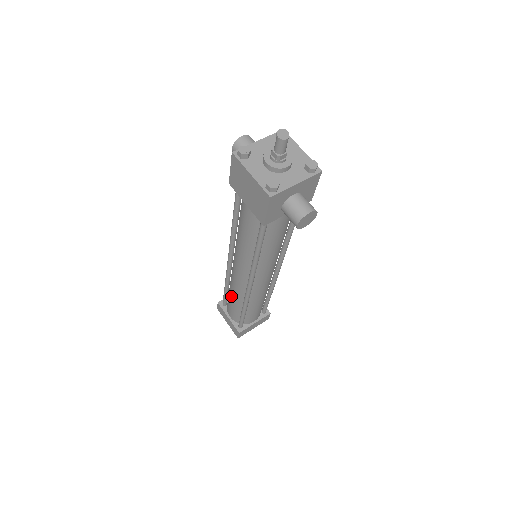
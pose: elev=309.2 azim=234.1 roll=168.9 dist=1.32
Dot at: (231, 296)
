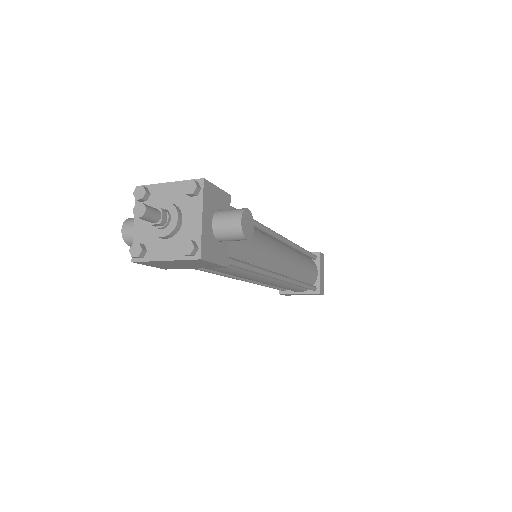
Dot at: occluded
